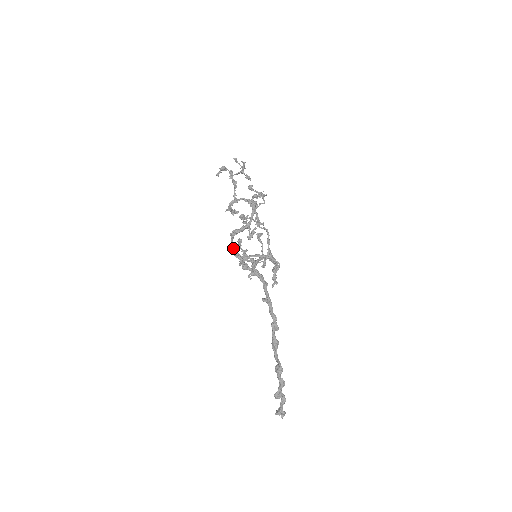
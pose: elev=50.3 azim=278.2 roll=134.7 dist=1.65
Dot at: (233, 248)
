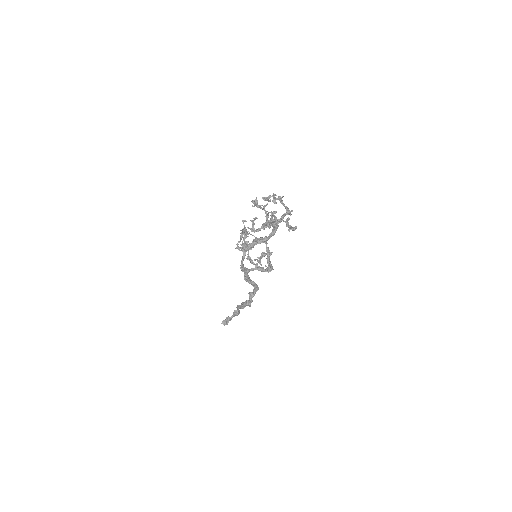
Dot at: (243, 265)
